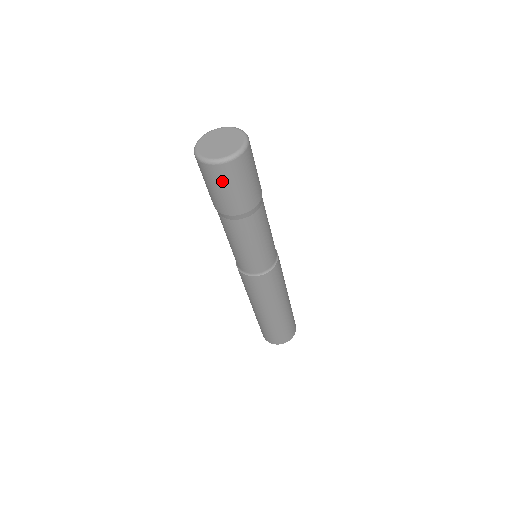
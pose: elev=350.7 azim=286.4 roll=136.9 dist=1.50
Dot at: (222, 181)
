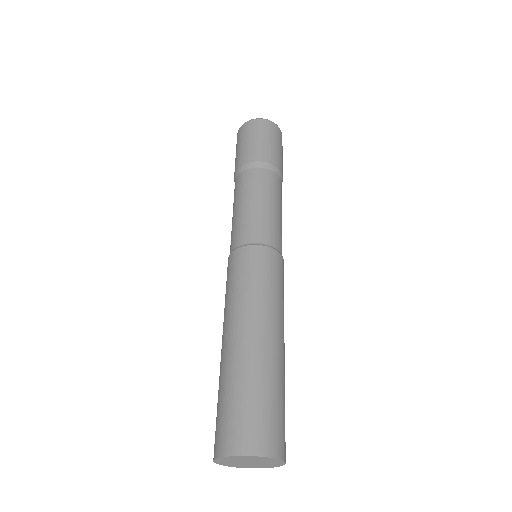
Dot at: (241, 138)
